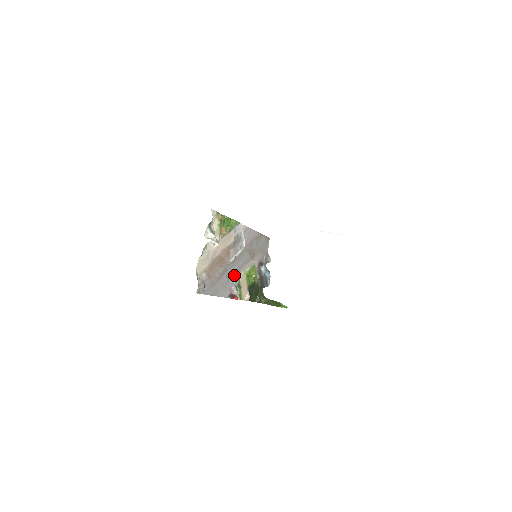
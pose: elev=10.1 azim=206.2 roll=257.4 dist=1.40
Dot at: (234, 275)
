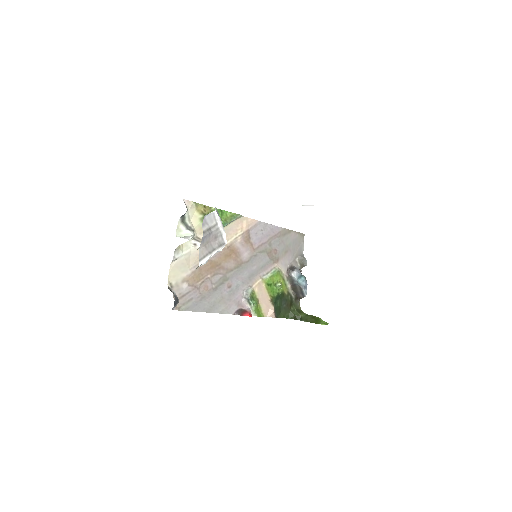
Dot at: (243, 284)
